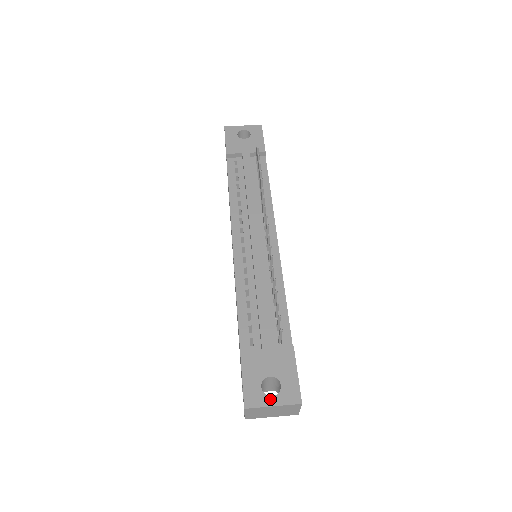
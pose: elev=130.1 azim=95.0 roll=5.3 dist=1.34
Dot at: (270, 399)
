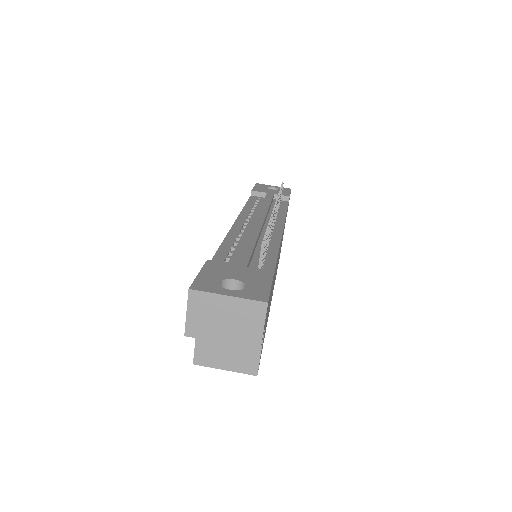
Dot at: (227, 291)
